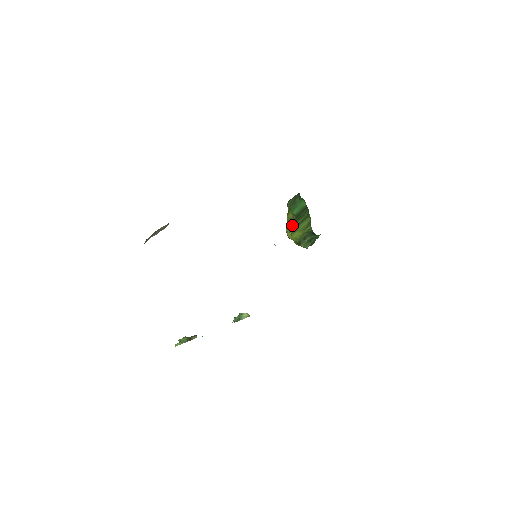
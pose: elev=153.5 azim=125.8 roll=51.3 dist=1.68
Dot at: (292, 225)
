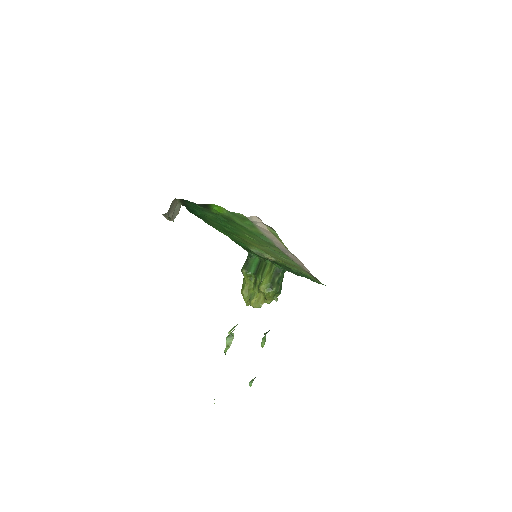
Dot at: (252, 291)
